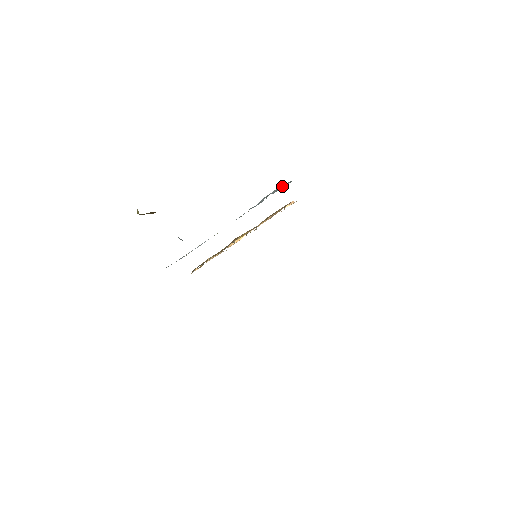
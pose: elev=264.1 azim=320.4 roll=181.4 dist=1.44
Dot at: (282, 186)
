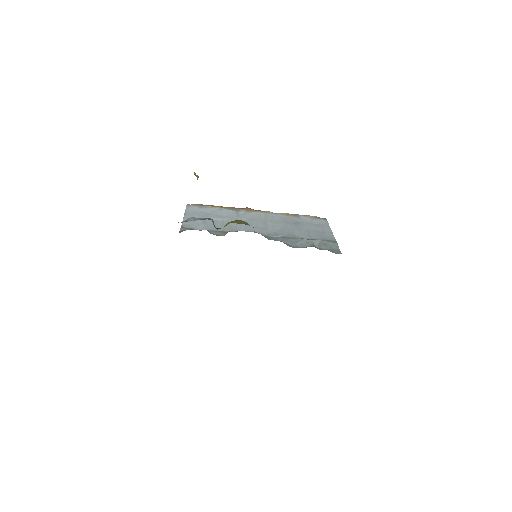
Dot at: (328, 244)
